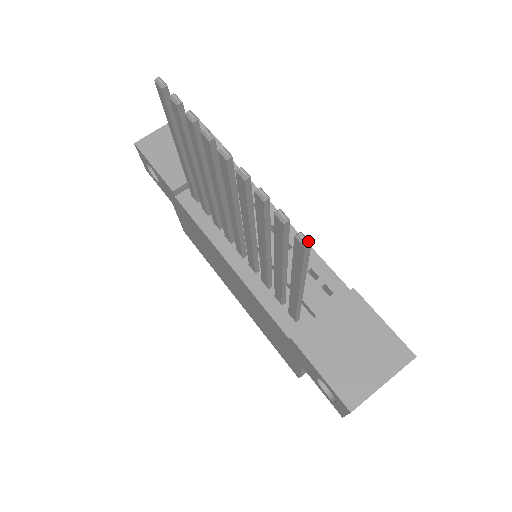
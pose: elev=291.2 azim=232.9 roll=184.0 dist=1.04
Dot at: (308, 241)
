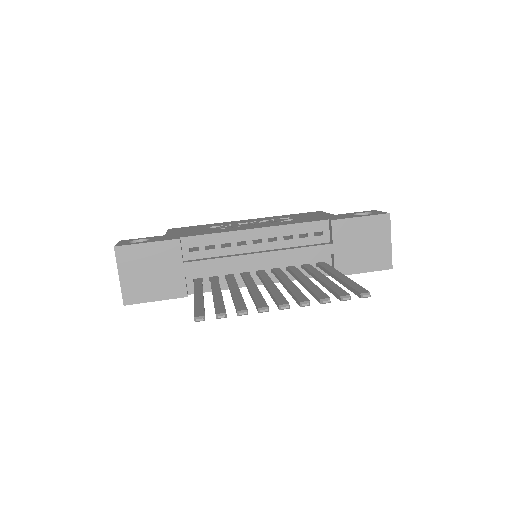
Dot at: (370, 295)
